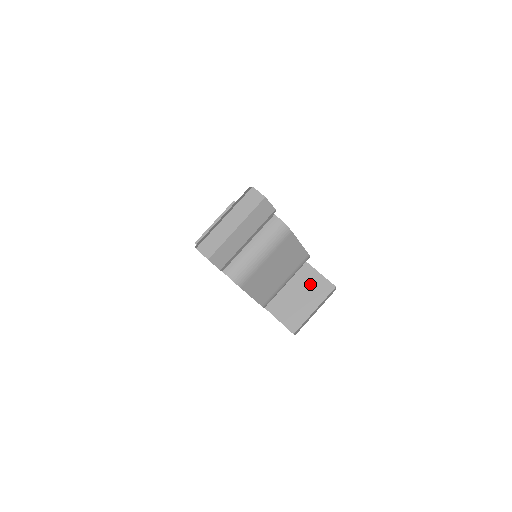
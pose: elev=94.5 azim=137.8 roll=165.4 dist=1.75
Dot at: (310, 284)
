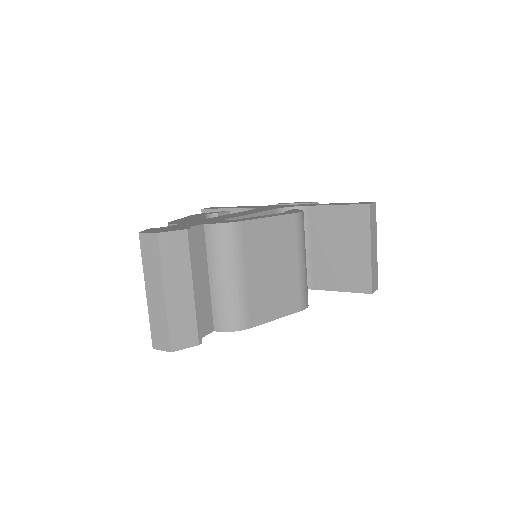
Dot at: (341, 226)
